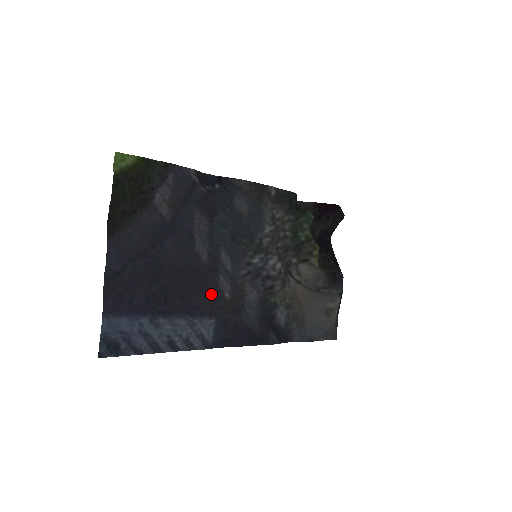
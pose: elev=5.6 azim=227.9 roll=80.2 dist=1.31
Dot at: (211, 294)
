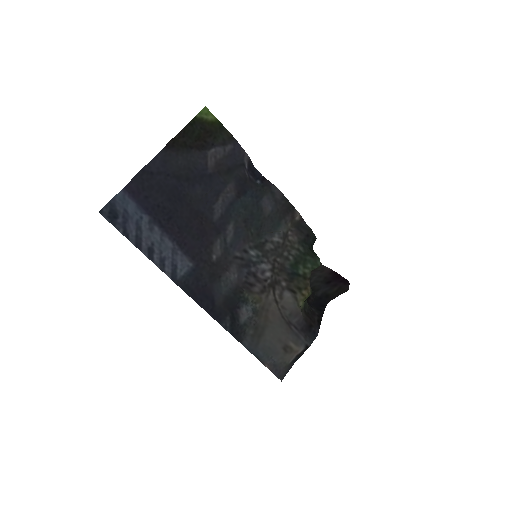
Dot at: (203, 245)
